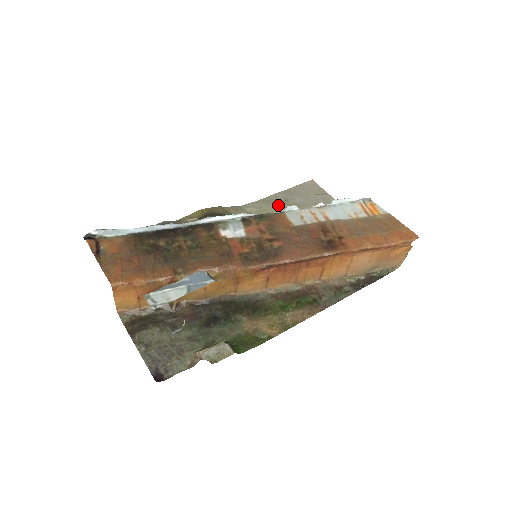
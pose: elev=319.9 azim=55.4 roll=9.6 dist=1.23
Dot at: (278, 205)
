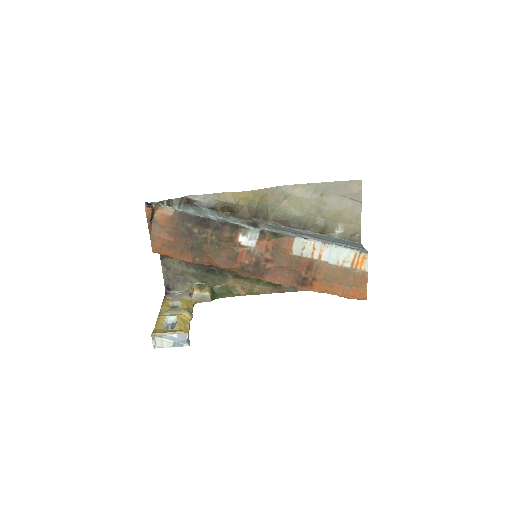
Dot at: (311, 199)
